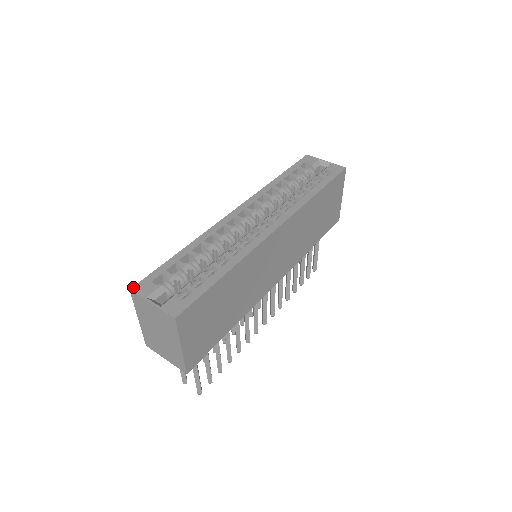
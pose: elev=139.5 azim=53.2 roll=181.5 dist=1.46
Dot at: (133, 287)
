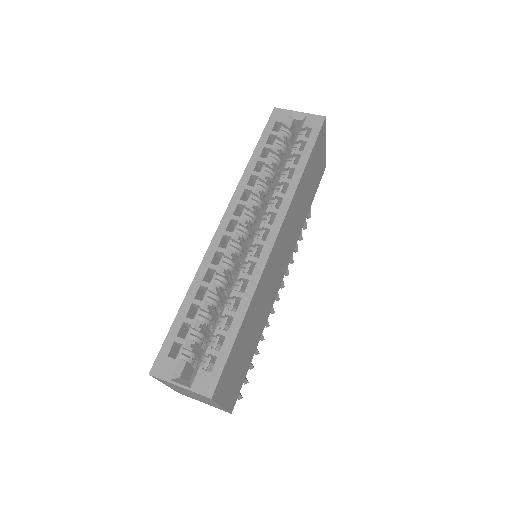
Dot at: (151, 370)
